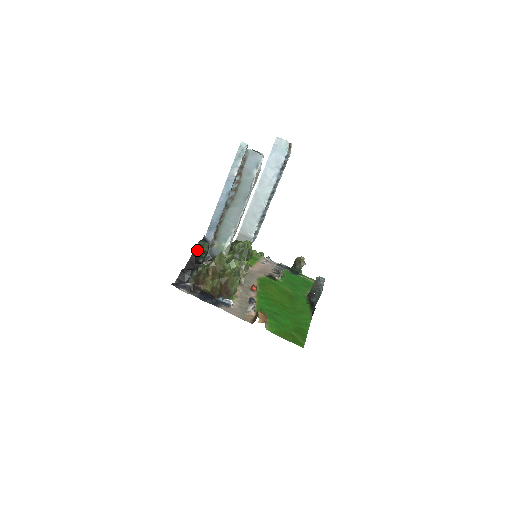
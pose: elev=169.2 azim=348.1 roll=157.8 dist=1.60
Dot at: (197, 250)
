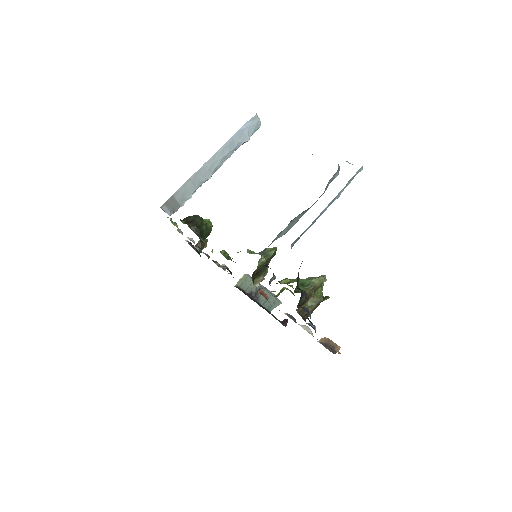
Dot at: occluded
